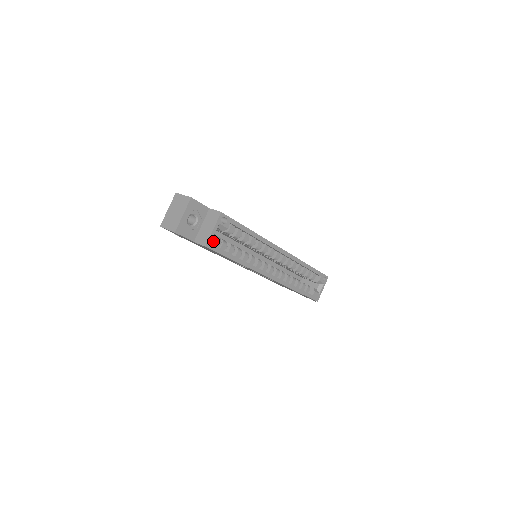
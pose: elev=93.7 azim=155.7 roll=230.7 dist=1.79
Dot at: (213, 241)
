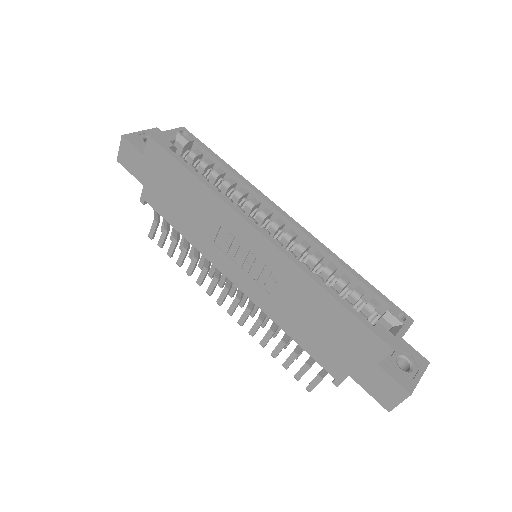
Dot at: (162, 138)
